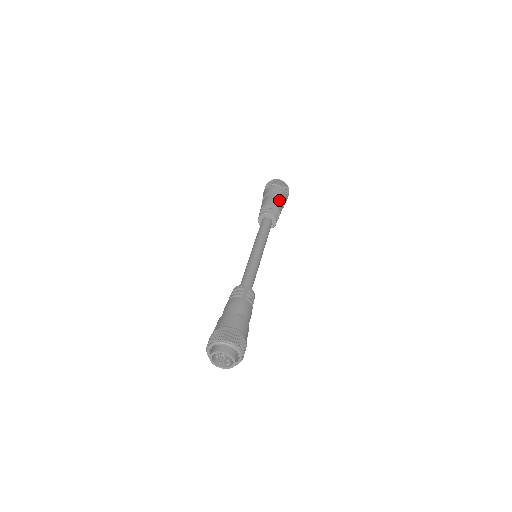
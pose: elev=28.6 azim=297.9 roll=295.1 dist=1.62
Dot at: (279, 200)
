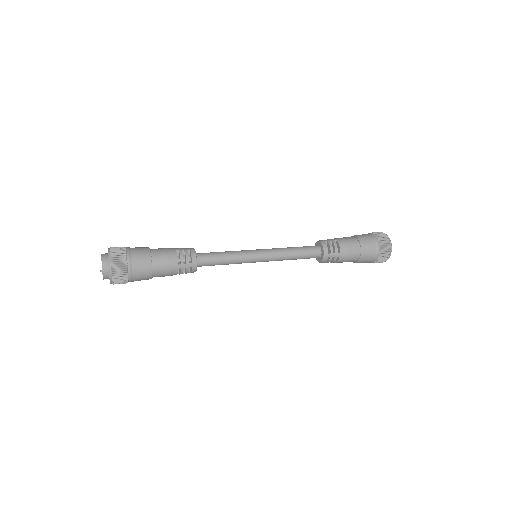
Dot at: (353, 240)
